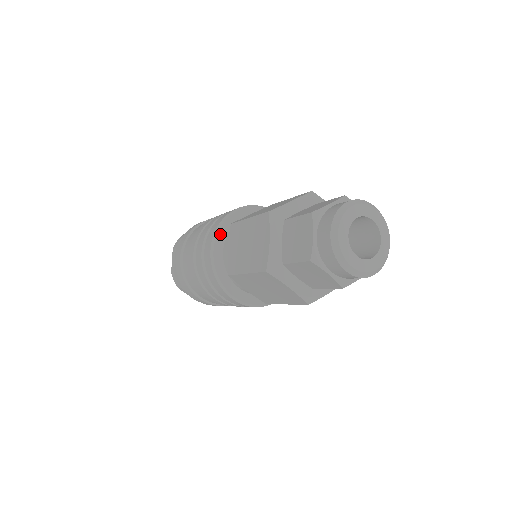
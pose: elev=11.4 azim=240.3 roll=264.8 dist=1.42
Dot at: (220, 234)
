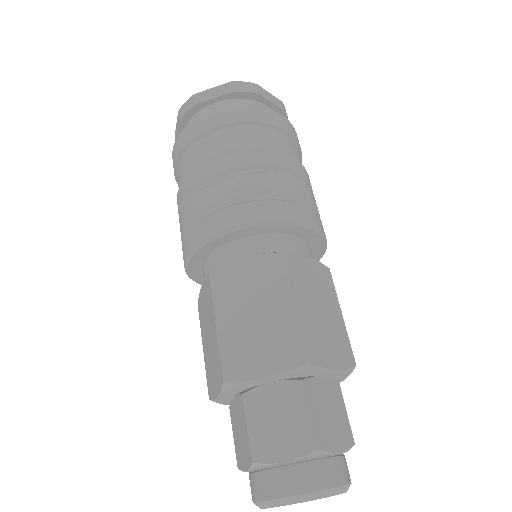
Dot at: (201, 252)
